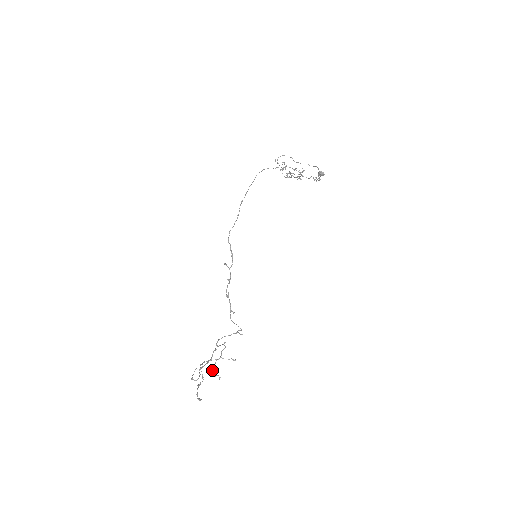
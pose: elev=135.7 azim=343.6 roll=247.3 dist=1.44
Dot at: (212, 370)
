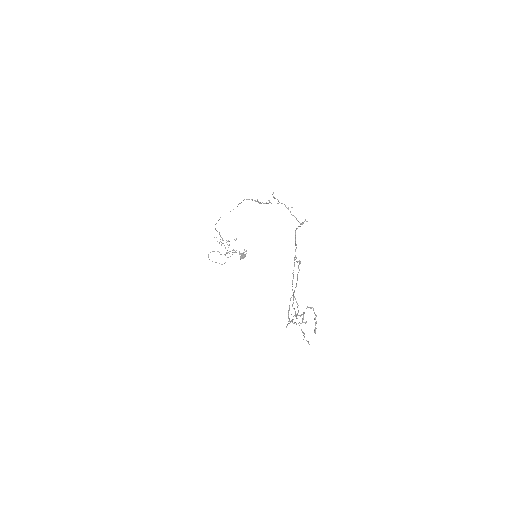
Dot at: (299, 322)
